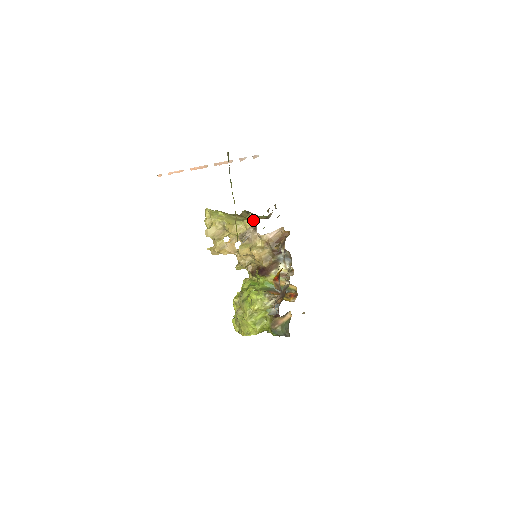
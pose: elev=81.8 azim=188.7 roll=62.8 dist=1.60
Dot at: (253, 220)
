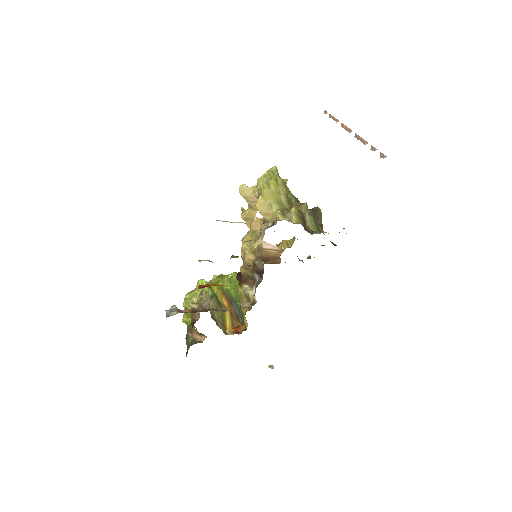
Dot at: (279, 215)
